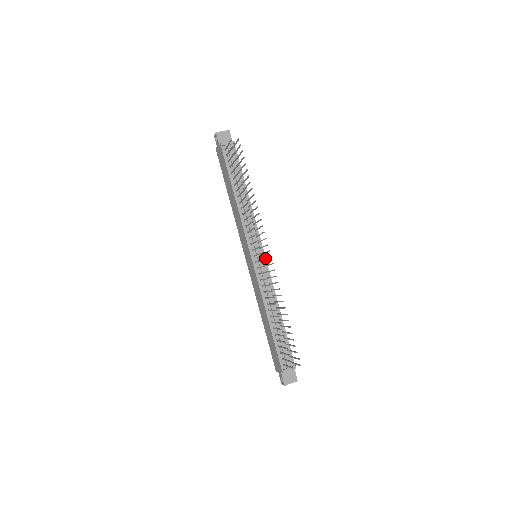
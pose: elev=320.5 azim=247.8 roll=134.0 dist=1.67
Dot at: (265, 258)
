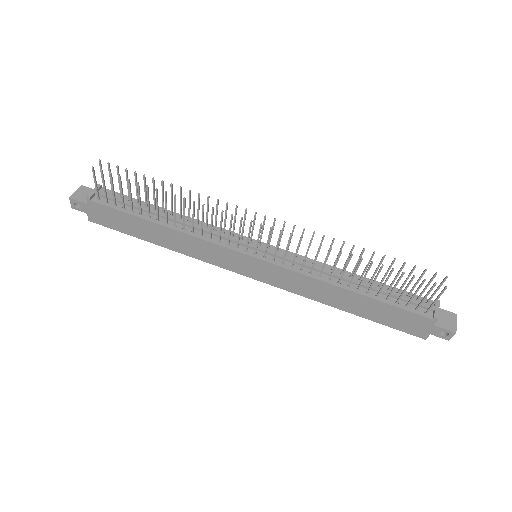
Dot at: occluded
